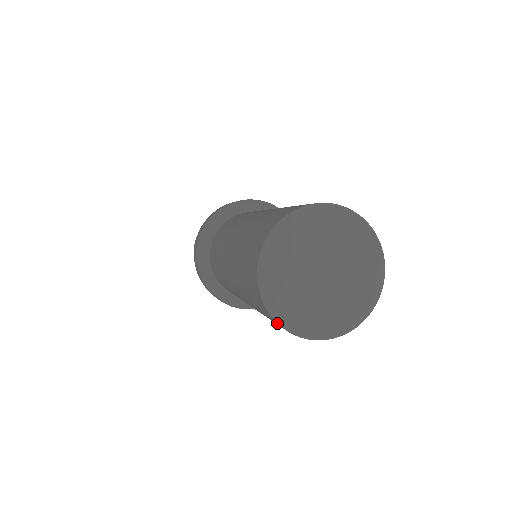
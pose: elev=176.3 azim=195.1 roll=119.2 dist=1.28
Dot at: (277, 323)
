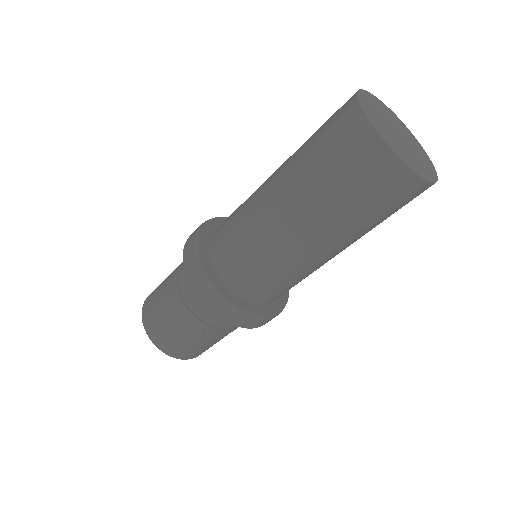
Dot at: (385, 142)
